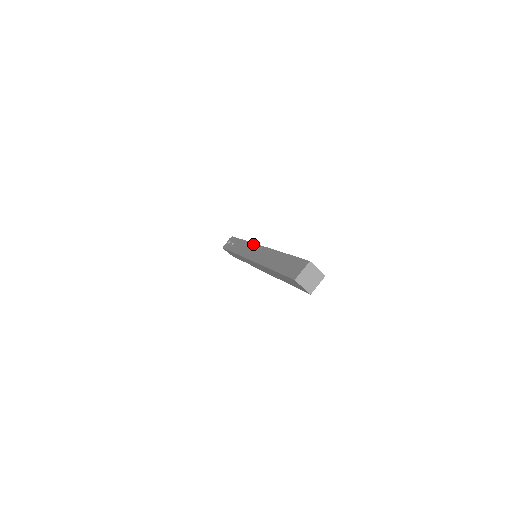
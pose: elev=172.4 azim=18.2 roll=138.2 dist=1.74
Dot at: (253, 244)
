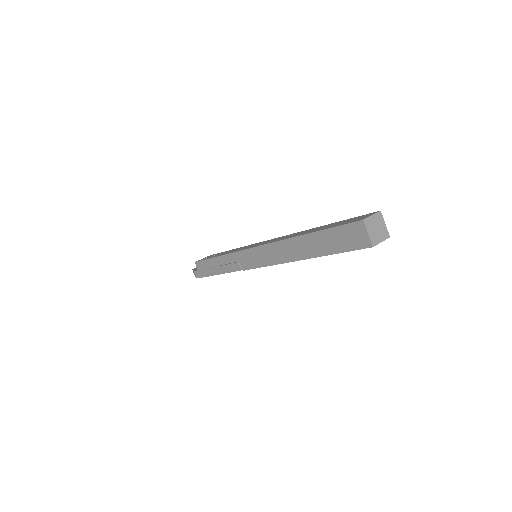
Dot at: (257, 243)
